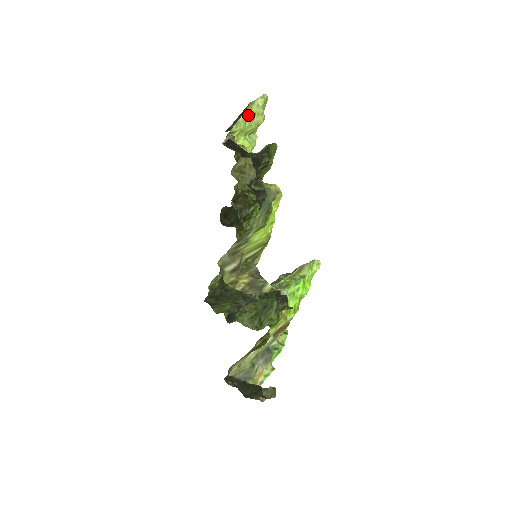
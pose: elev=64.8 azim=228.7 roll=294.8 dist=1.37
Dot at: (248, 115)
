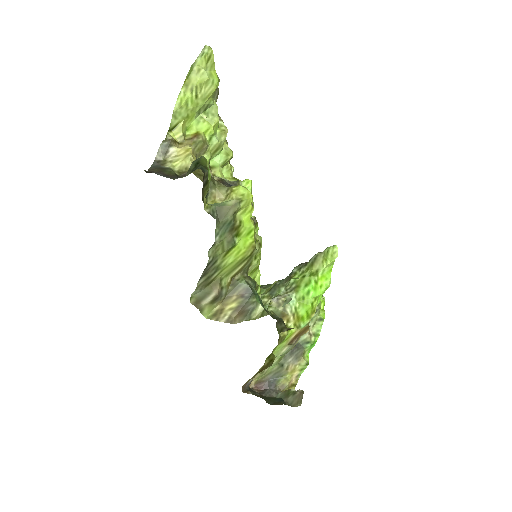
Dot at: (186, 94)
